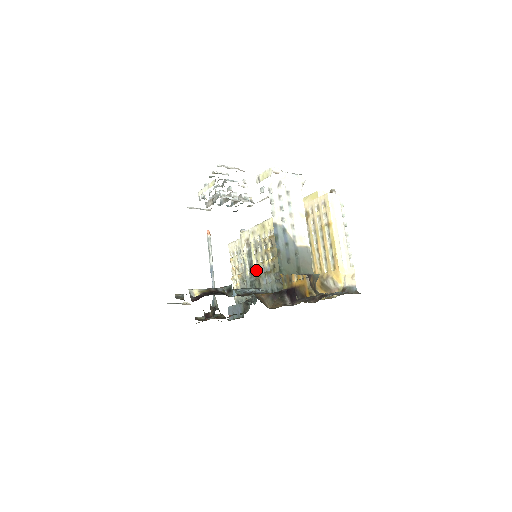
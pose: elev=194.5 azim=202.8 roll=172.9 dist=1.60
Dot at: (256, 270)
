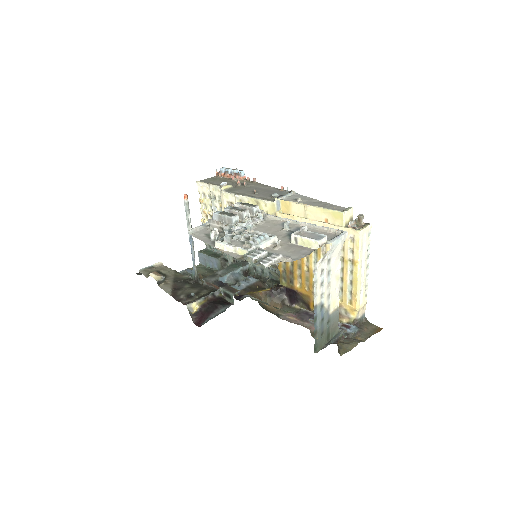
Dot at: occluded
